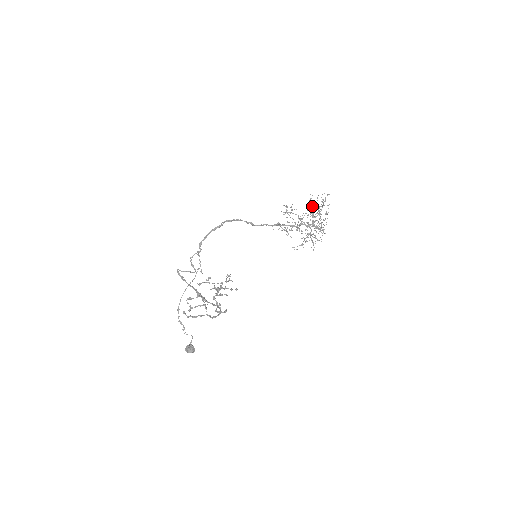
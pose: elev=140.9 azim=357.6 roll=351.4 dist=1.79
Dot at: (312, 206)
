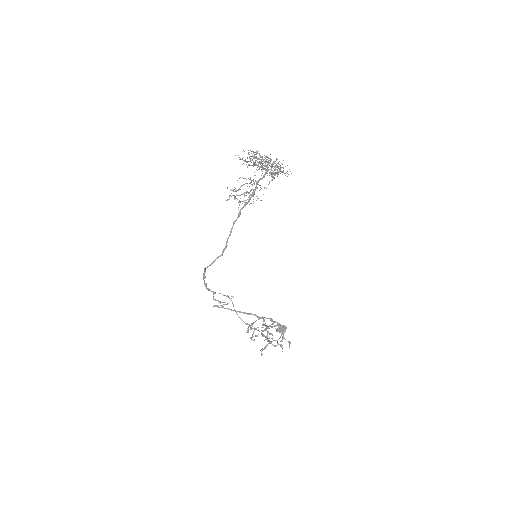
Dot at: (248, 161)
